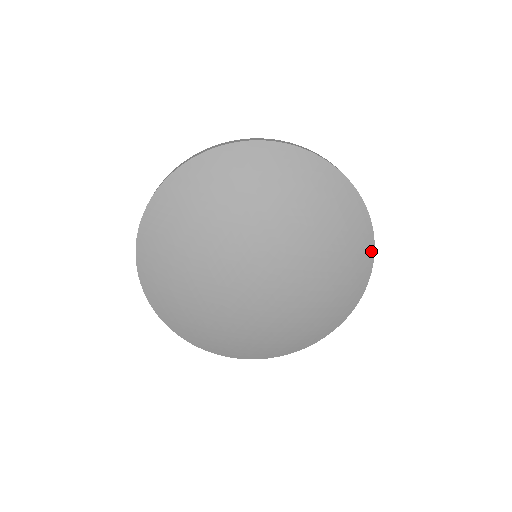
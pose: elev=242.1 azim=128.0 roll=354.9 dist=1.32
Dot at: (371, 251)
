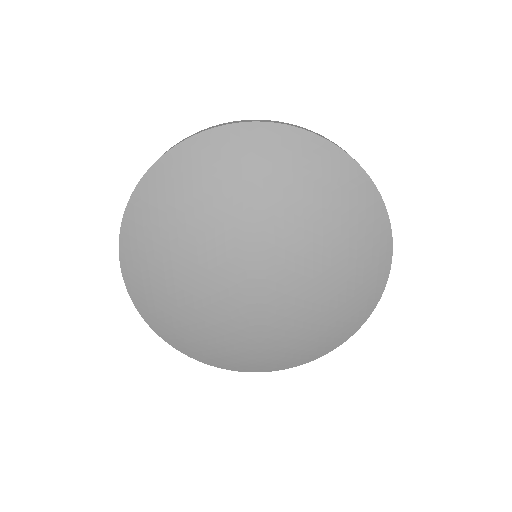
Dot at: (358, 171)
